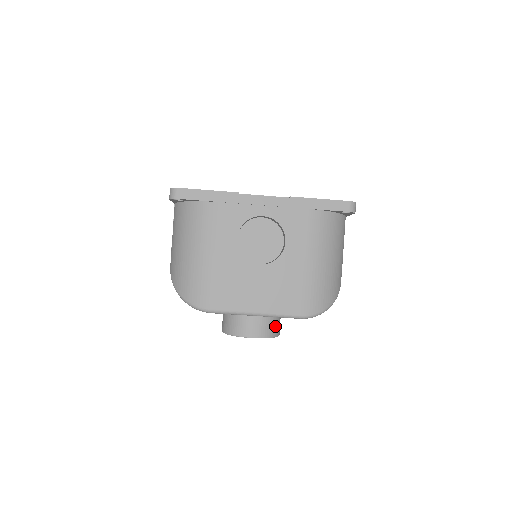
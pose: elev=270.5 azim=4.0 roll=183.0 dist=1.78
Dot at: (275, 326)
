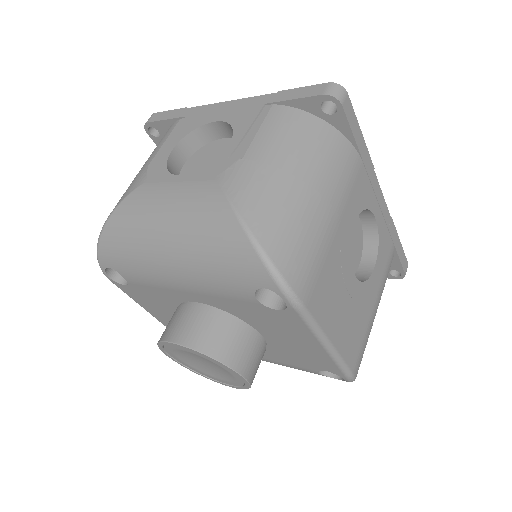
Dot at: occluded
